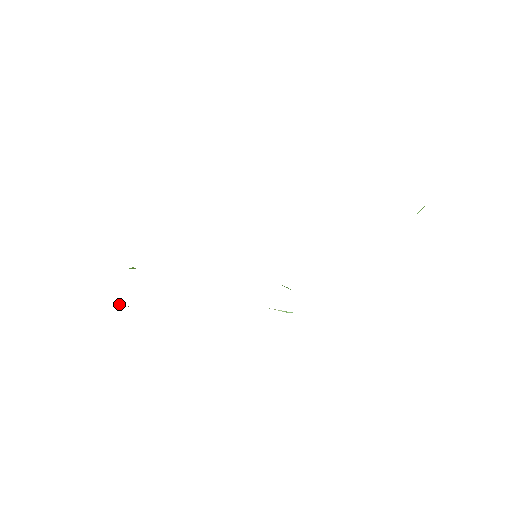
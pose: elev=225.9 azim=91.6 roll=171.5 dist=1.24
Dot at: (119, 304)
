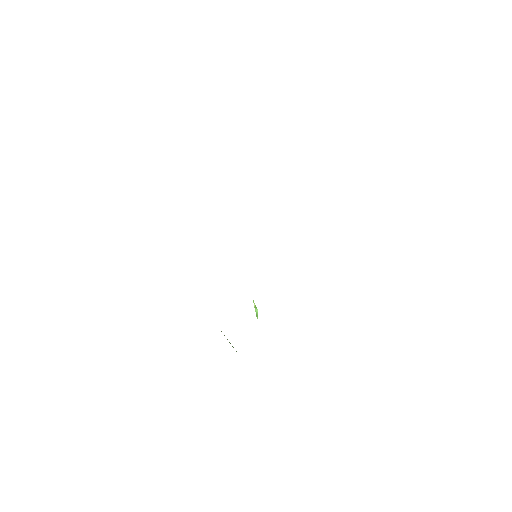
Dot at: occluded
